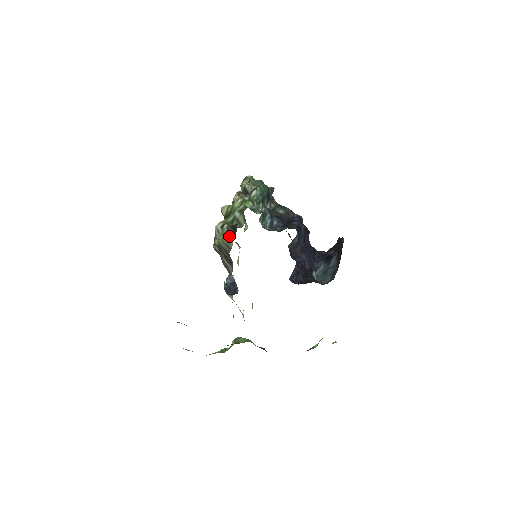
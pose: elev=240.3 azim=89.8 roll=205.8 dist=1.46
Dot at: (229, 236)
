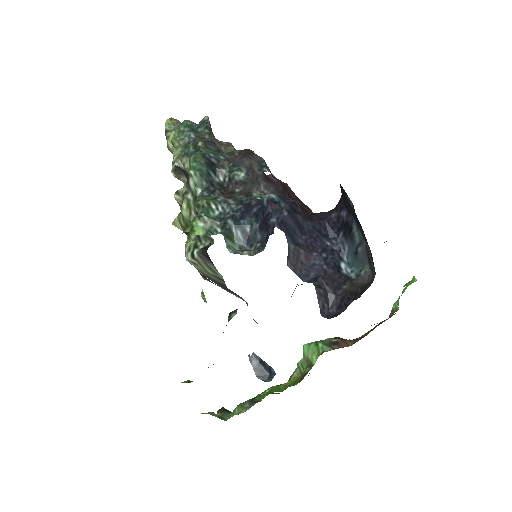
Dot at: (209, 267)
